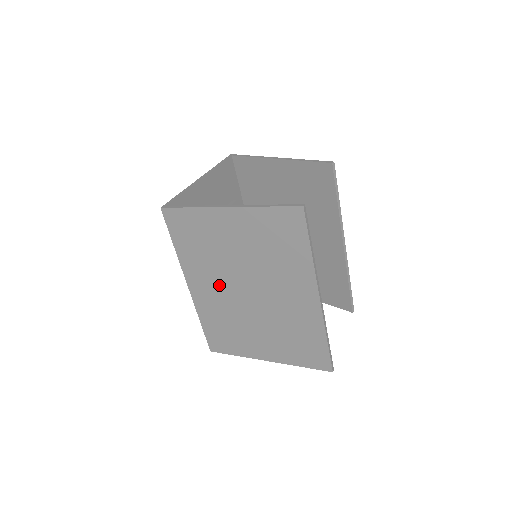
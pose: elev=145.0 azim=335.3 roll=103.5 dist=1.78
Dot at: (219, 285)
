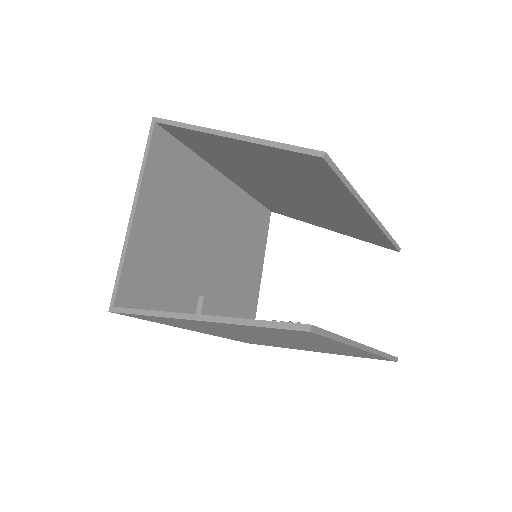
Dot at: occluded
